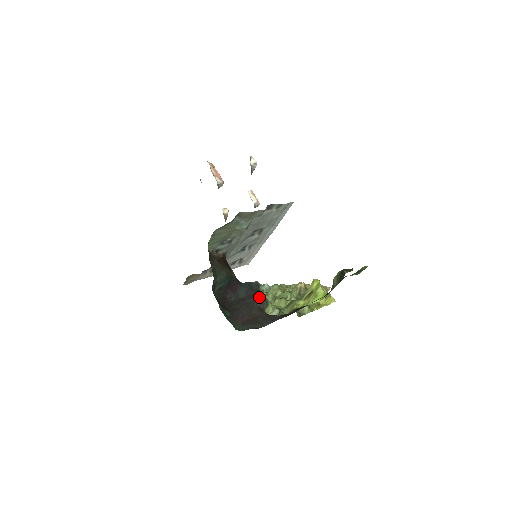
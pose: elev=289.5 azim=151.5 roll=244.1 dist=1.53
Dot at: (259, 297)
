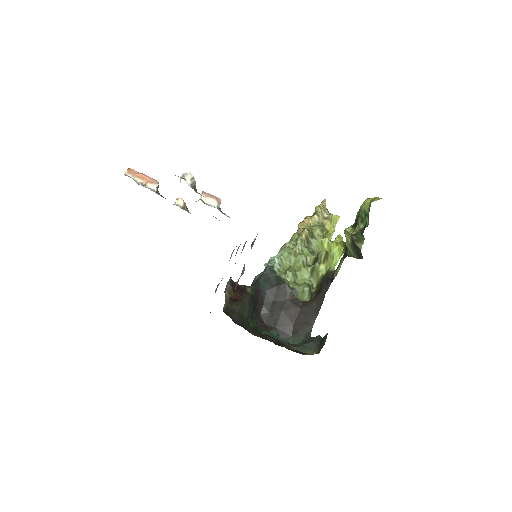
Dot at: (285, 290)
